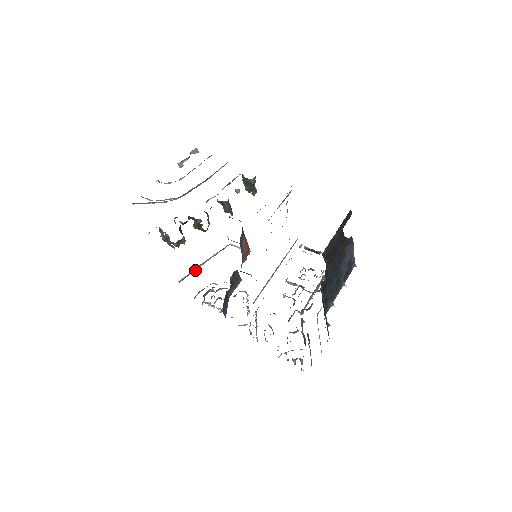
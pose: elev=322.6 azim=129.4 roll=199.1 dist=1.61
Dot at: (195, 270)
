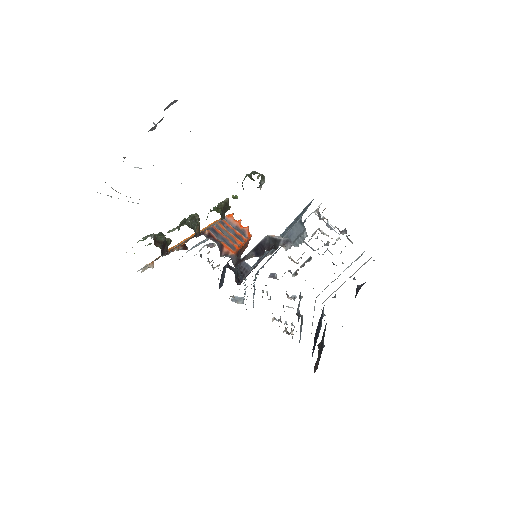
Dot at: occluded
